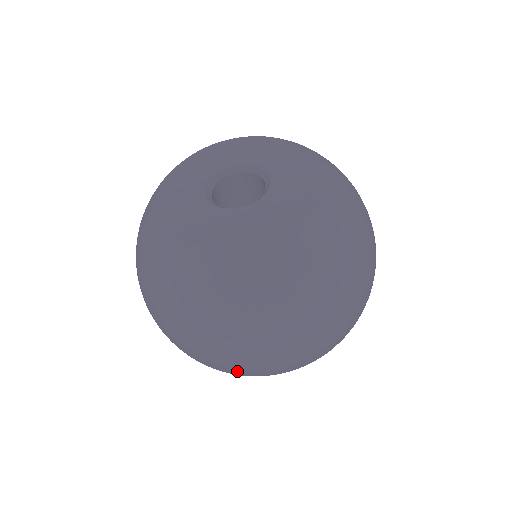
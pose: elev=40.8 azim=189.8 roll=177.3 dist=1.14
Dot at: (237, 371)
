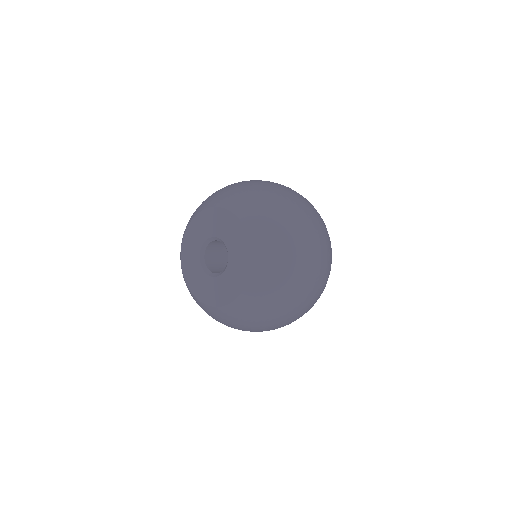
Dot at: occluded
